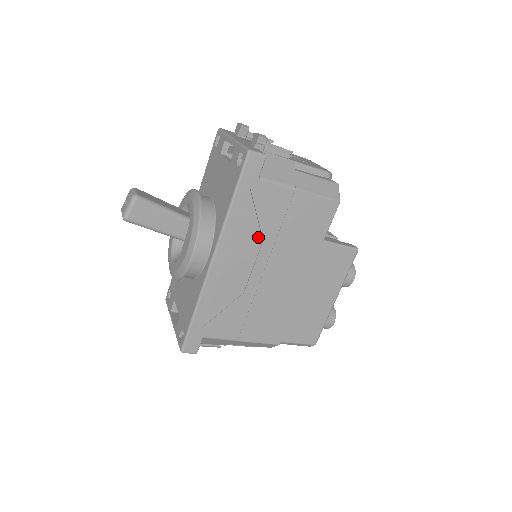
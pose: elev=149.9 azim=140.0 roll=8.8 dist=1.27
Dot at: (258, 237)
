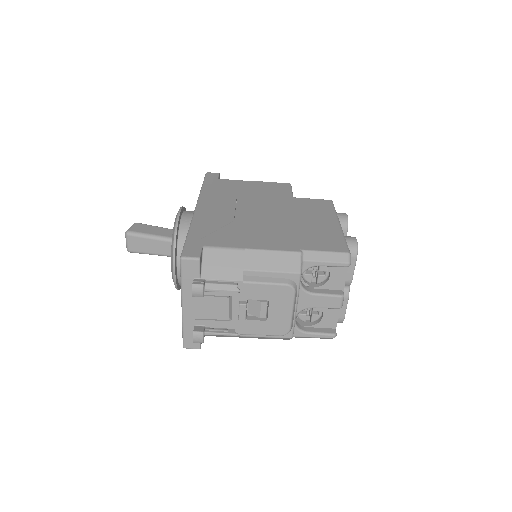
Dot at: (231, 197)
